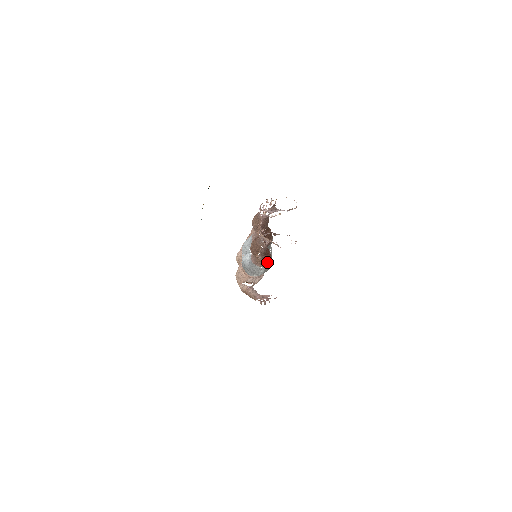
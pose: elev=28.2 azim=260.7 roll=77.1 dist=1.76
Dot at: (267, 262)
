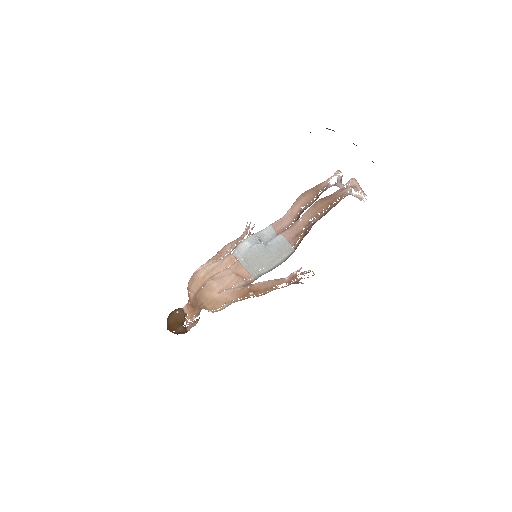
Dot at: (299, 243)
